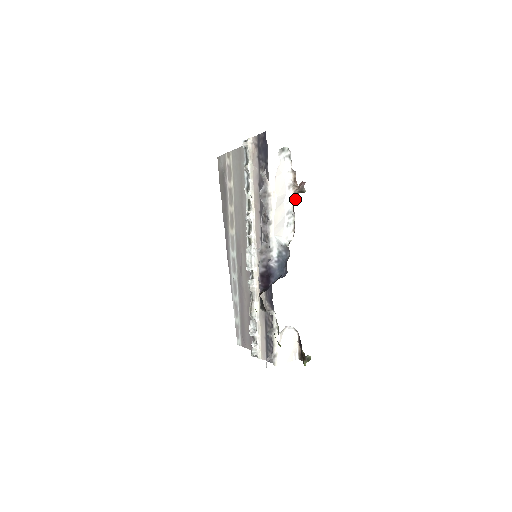
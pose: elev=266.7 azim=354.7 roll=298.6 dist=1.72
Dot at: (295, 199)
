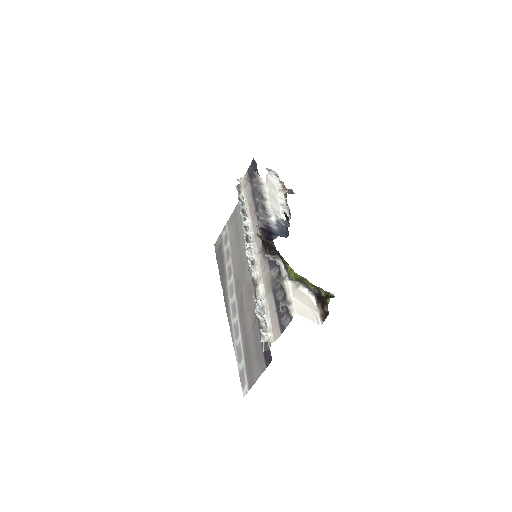
Dot at: (286, 195)
